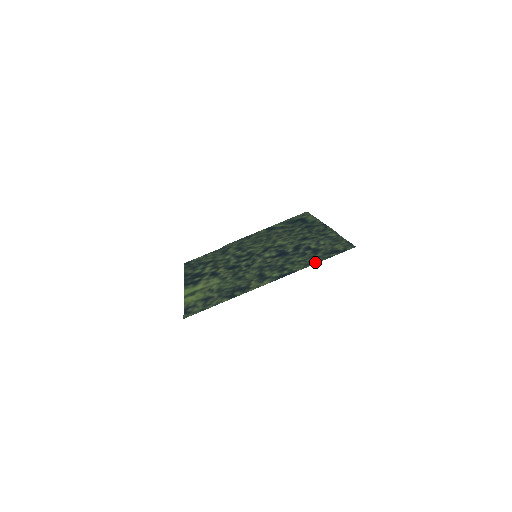
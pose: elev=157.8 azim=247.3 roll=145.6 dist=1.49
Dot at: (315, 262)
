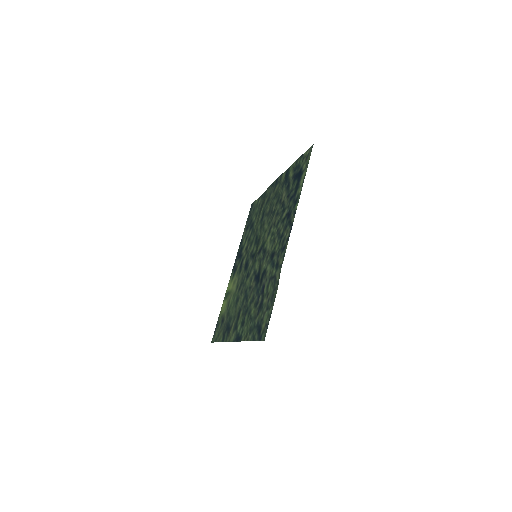
Dot at: (248, 337)
